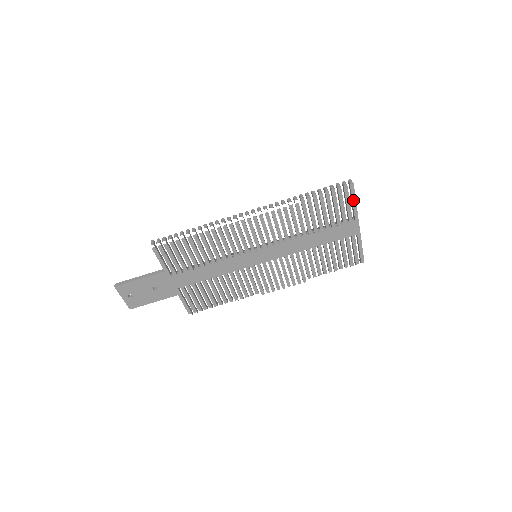
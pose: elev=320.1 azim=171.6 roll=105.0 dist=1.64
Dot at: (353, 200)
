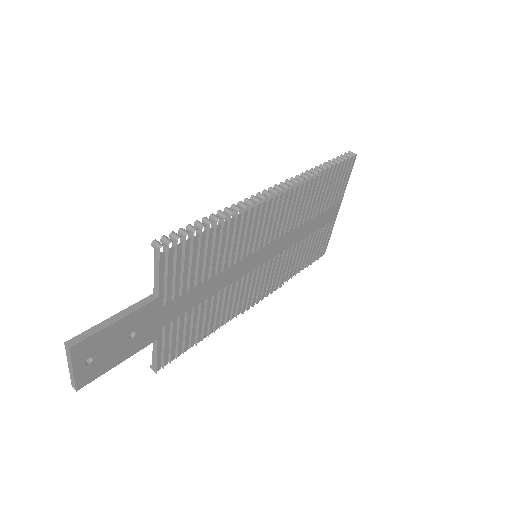
Dot at: (348, 176)
